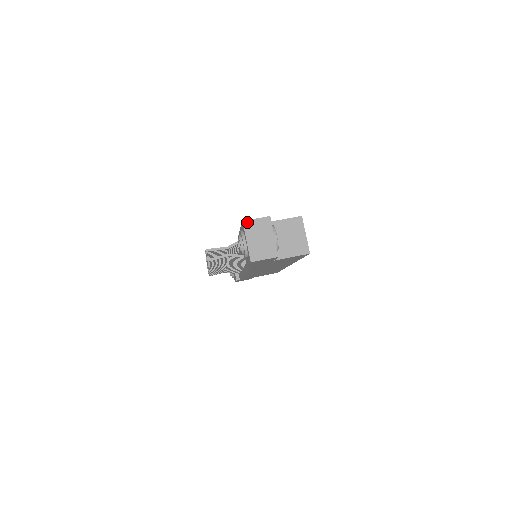
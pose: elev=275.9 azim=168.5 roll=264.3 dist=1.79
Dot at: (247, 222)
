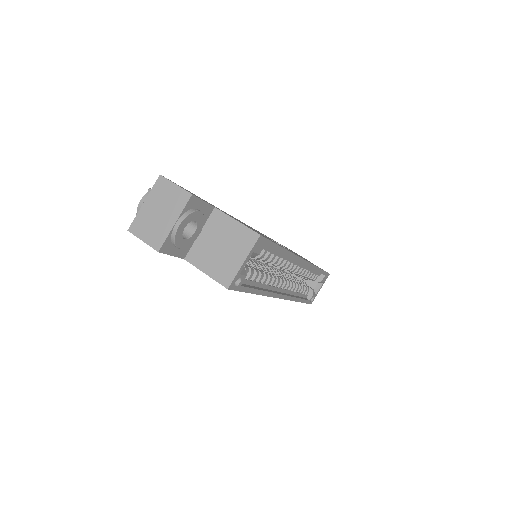
Dot at: (163, 180)
